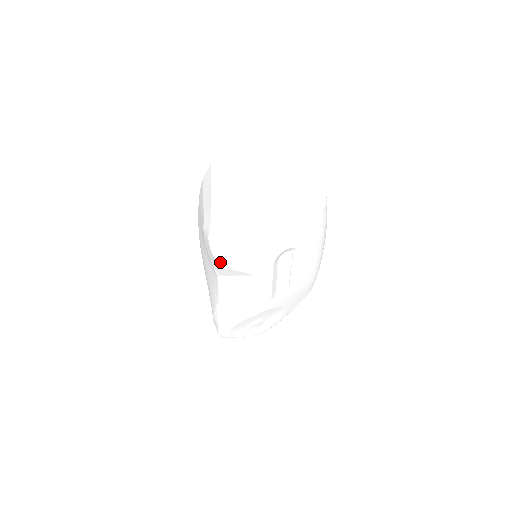
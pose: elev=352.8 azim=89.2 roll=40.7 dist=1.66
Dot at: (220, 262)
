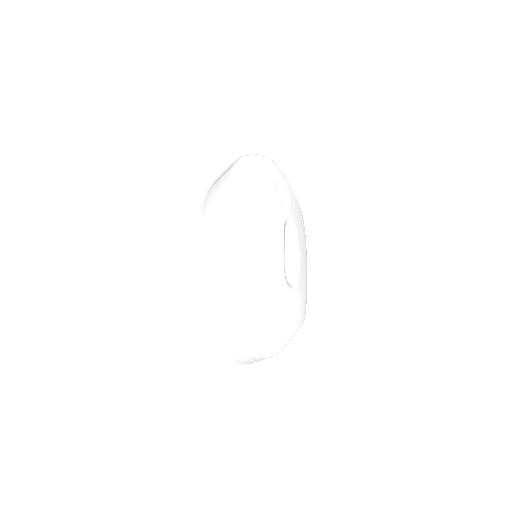
Dot at: (250, 192)
